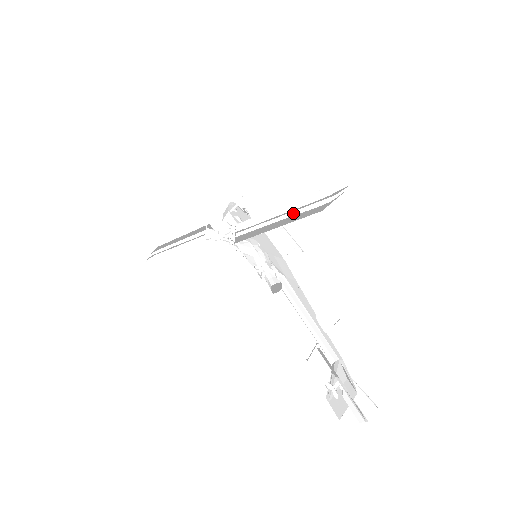
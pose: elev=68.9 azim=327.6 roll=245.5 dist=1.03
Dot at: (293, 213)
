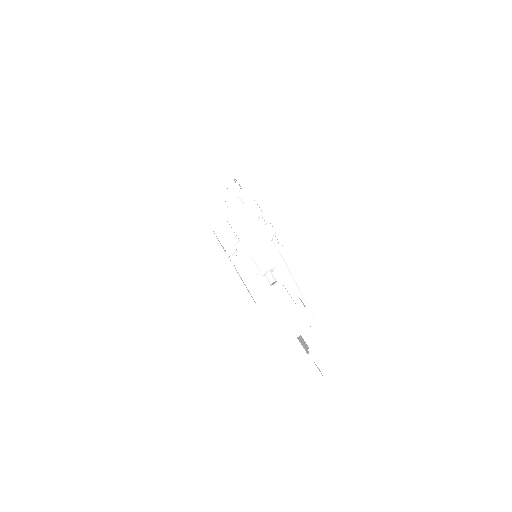
Dot at: occluded
